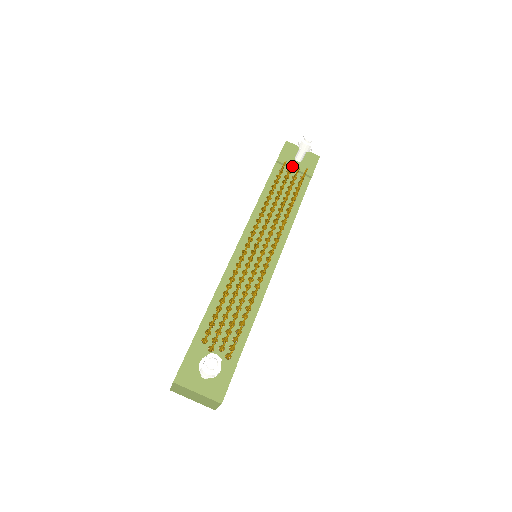
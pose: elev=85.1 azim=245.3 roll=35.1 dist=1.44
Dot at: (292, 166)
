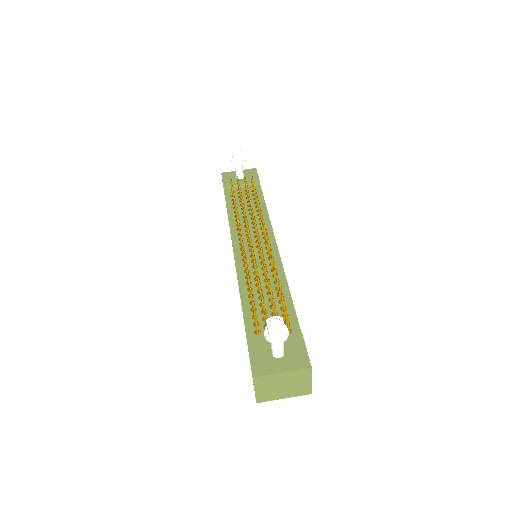
Dot at: occluded
